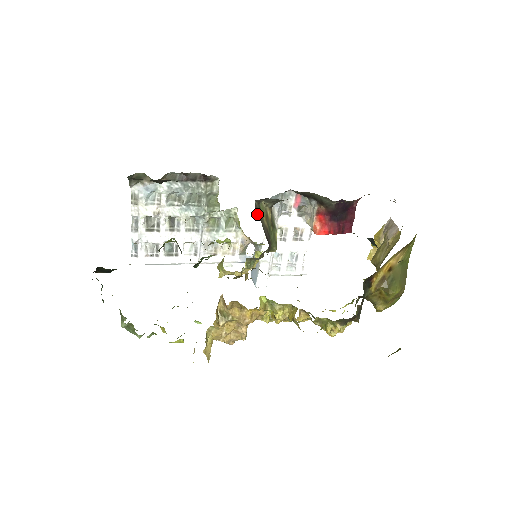
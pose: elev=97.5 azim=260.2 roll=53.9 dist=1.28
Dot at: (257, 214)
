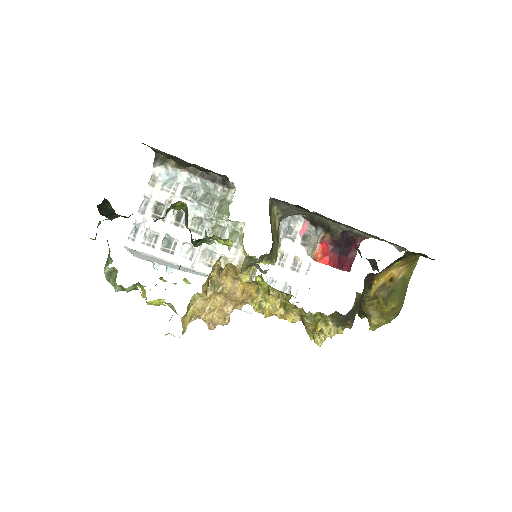
Dot at: occluded
